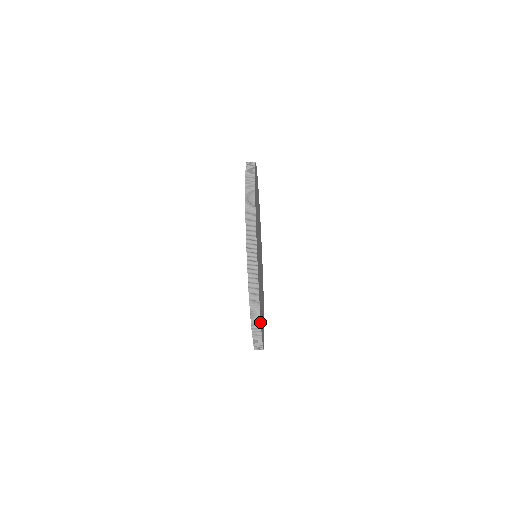
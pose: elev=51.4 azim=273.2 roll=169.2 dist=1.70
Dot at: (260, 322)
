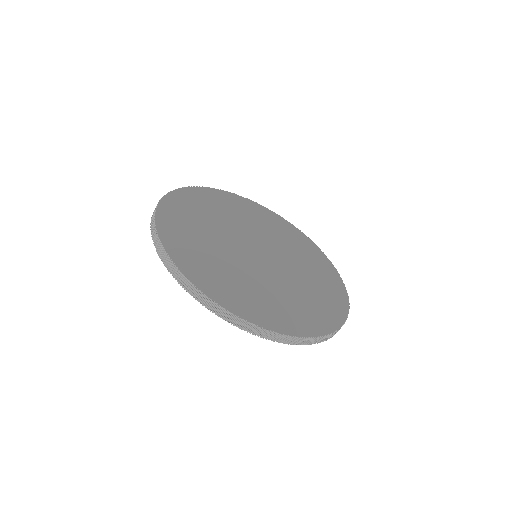
Dot at: (340, 328)
